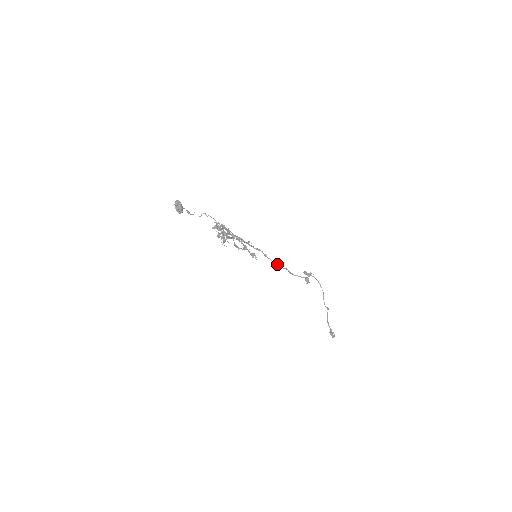
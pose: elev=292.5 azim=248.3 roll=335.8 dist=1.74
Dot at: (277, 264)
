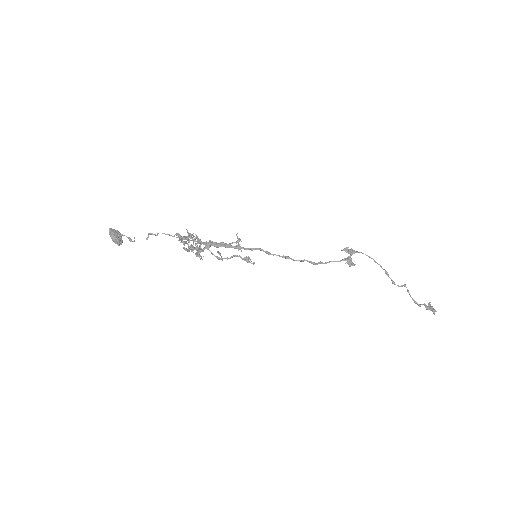
Dot at: (290, 258)
